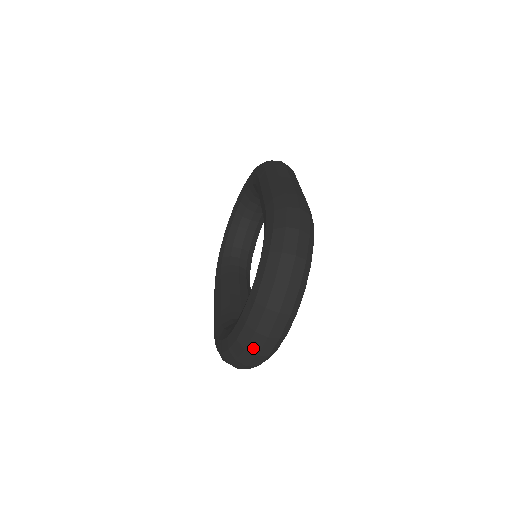
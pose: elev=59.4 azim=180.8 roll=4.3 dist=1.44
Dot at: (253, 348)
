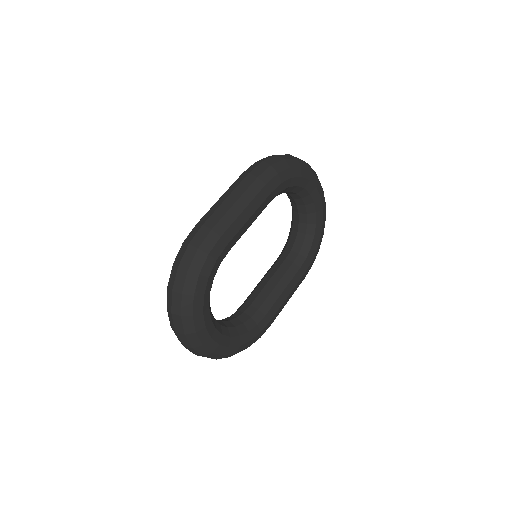
Dot at: occluded
